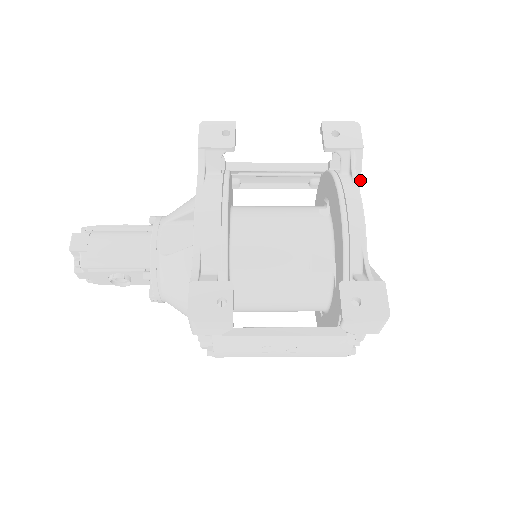
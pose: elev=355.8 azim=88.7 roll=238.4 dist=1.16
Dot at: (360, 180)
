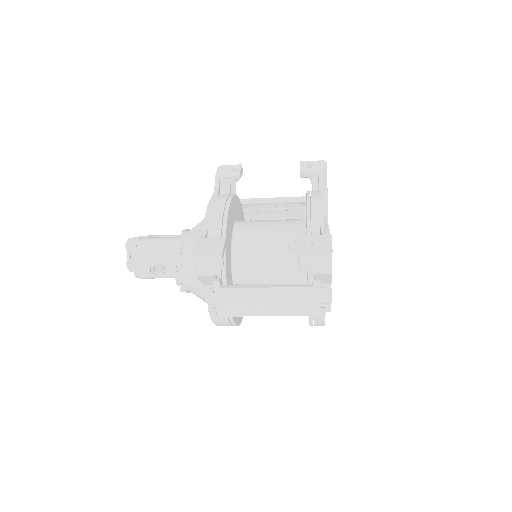
Dot at: (327, 194)
